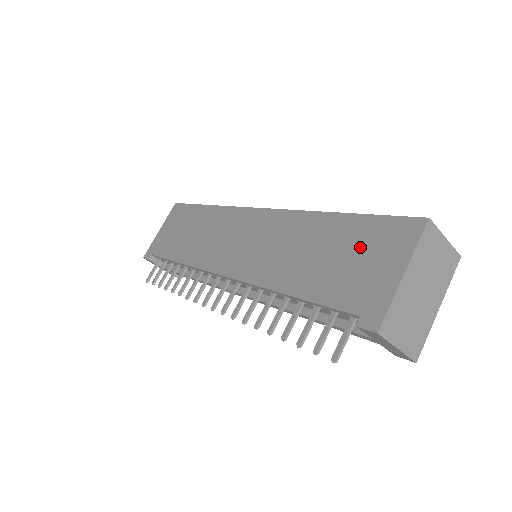
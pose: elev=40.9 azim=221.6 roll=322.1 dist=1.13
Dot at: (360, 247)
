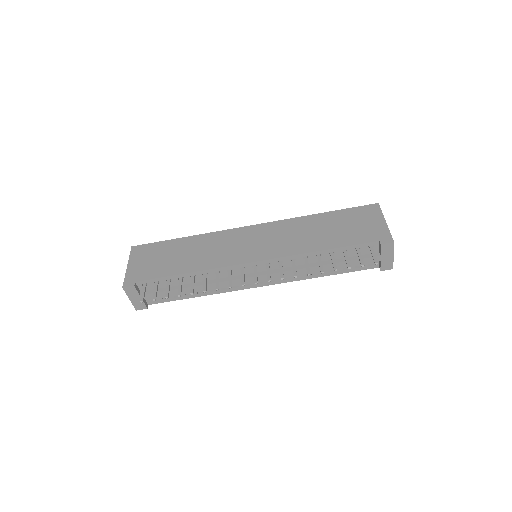
Dot at: (352, 220)
